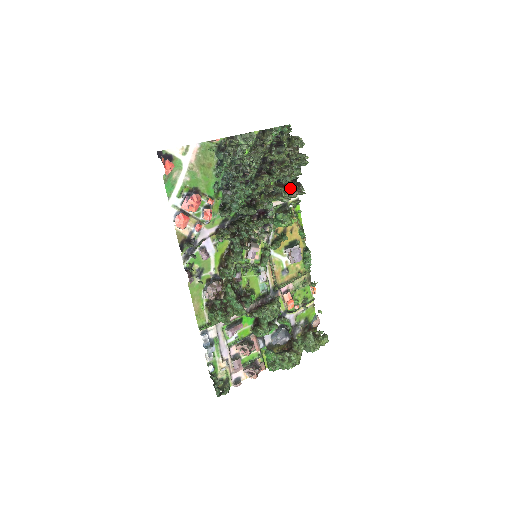
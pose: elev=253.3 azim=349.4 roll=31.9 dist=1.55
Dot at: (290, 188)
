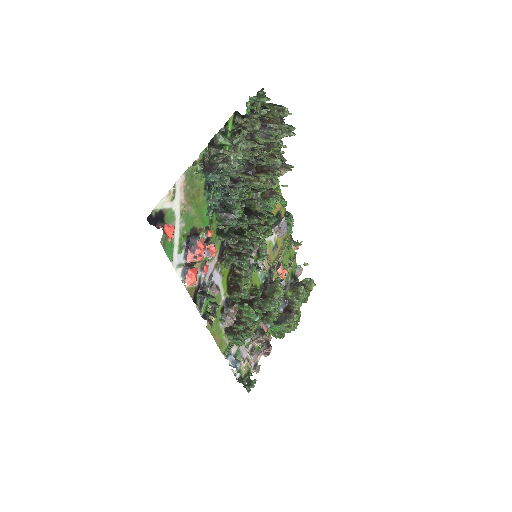
Dot at: (279, 170)
